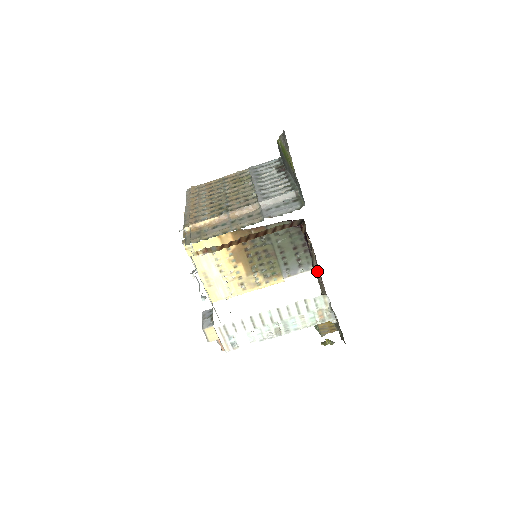
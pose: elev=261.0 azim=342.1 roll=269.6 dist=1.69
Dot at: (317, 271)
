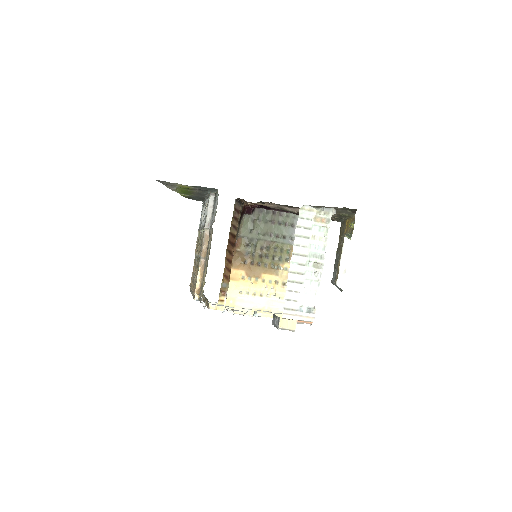
Dot at: (295, 210)
